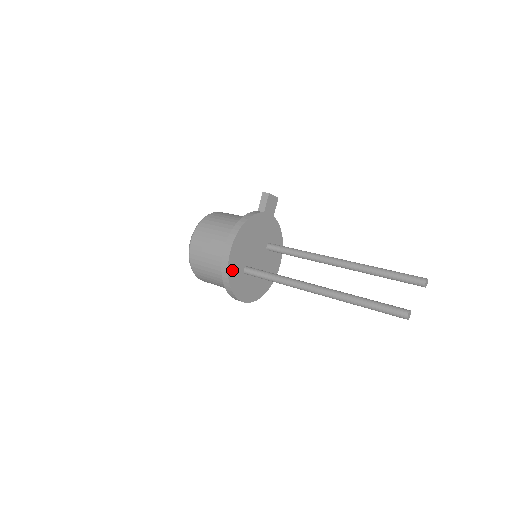
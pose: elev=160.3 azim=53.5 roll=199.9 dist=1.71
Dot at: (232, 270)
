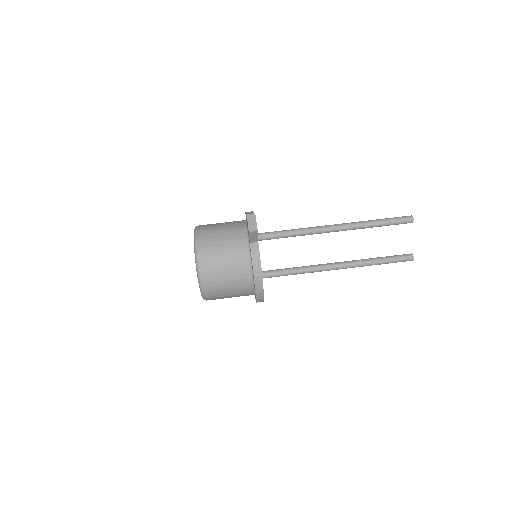
Dot at: occluded
